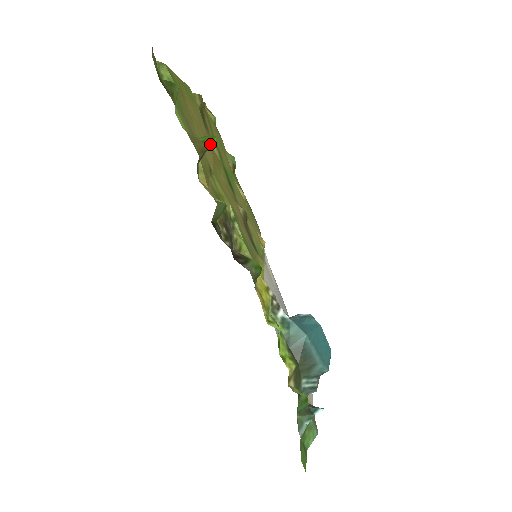
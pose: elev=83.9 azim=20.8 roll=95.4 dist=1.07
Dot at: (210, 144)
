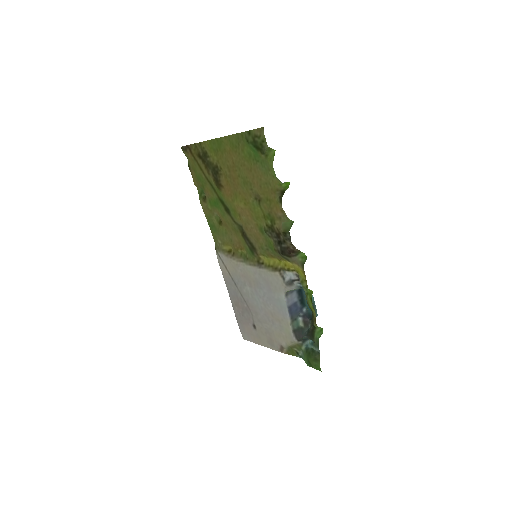
Dot at: (283, 186)
